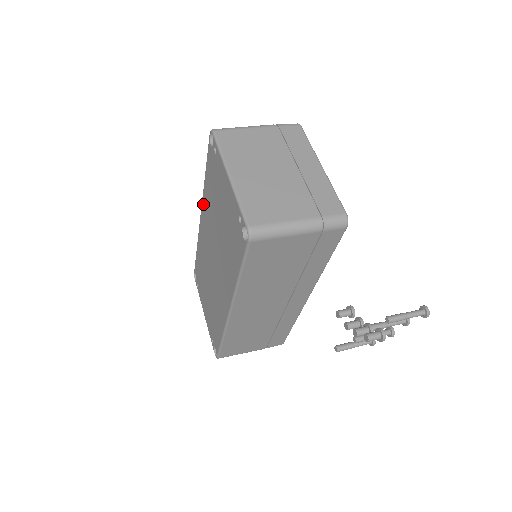
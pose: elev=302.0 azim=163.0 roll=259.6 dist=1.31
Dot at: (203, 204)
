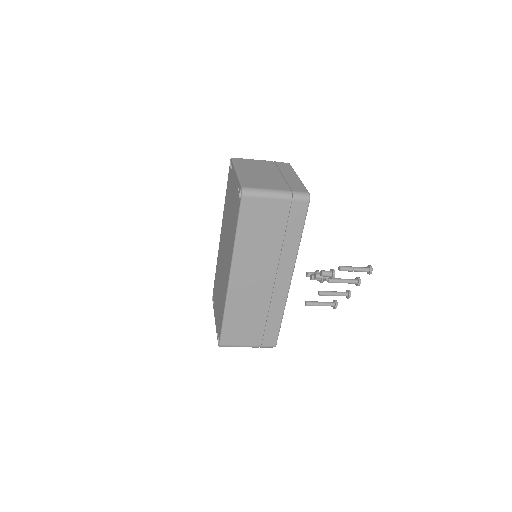
Dot at: (223, 220)
